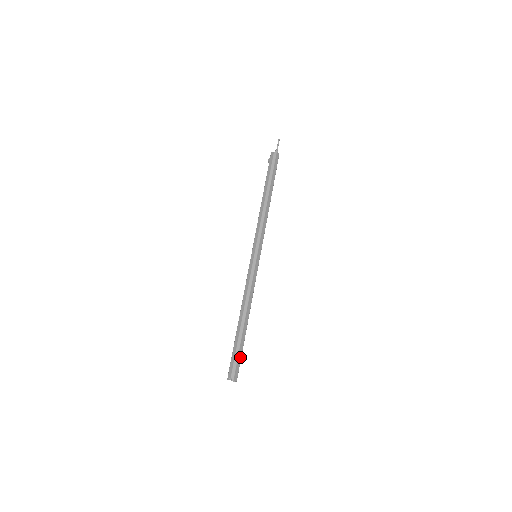
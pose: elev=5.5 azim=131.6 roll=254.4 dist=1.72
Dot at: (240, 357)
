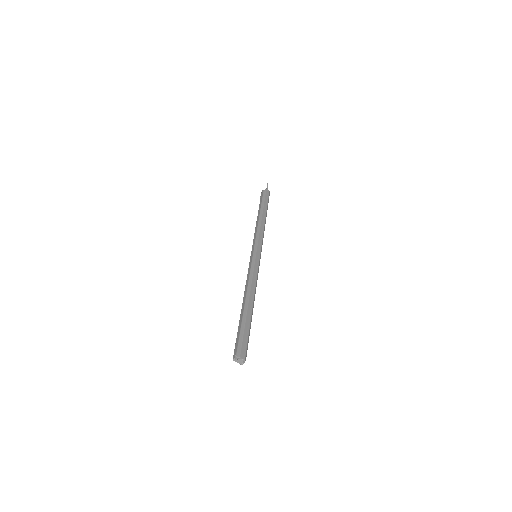
Dot at: (246, 336)
